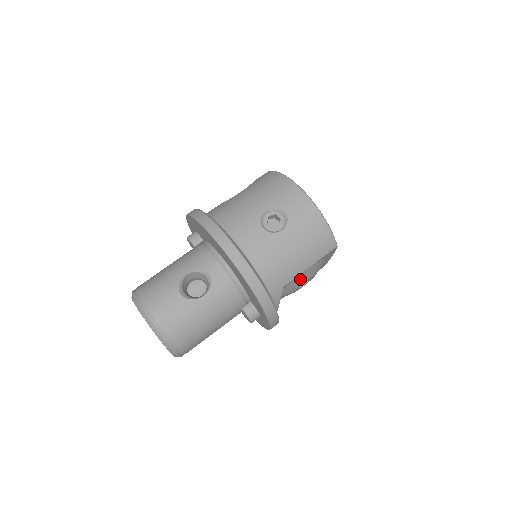
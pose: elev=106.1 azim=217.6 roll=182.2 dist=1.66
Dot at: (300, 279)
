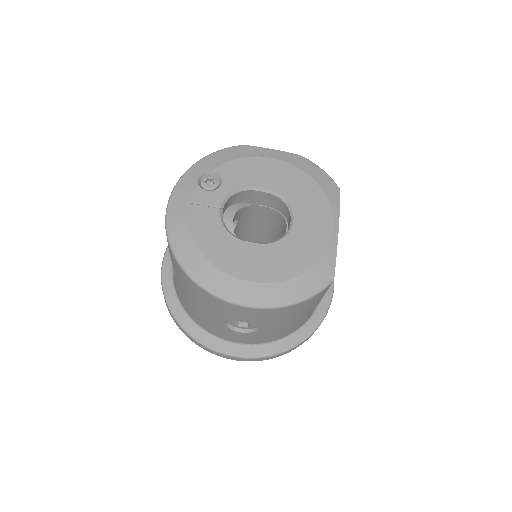
Dot at: occluded
